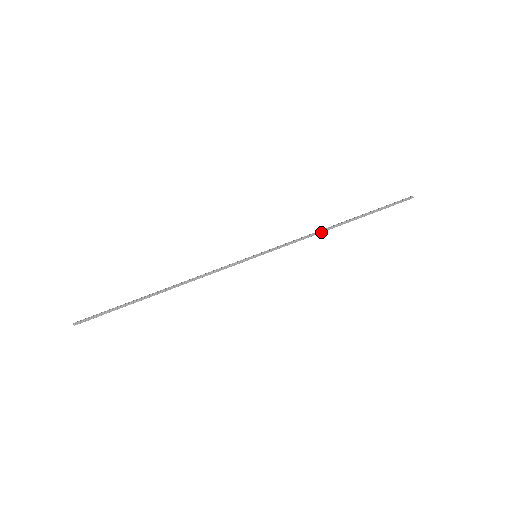
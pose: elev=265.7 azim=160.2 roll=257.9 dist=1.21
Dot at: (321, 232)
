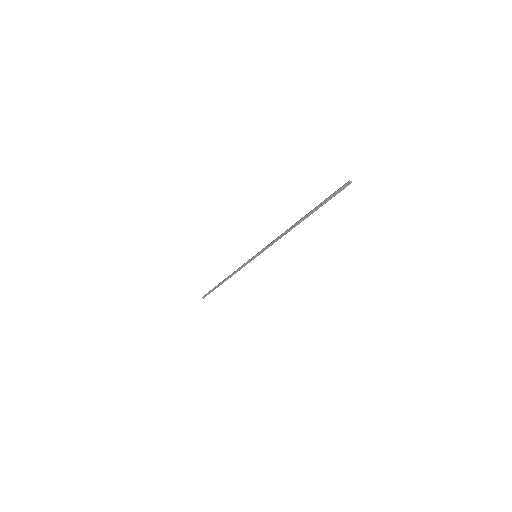
Dot at: (286, 233)
